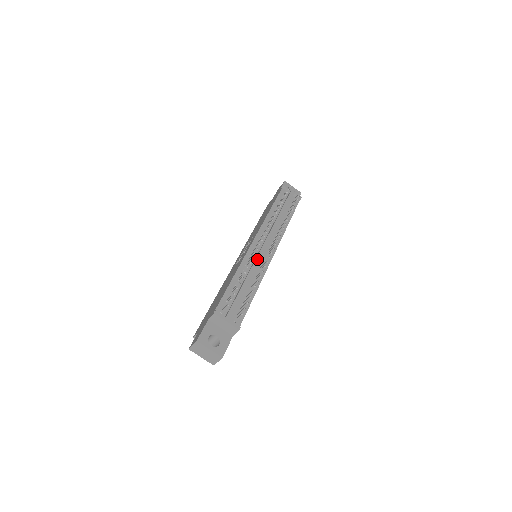
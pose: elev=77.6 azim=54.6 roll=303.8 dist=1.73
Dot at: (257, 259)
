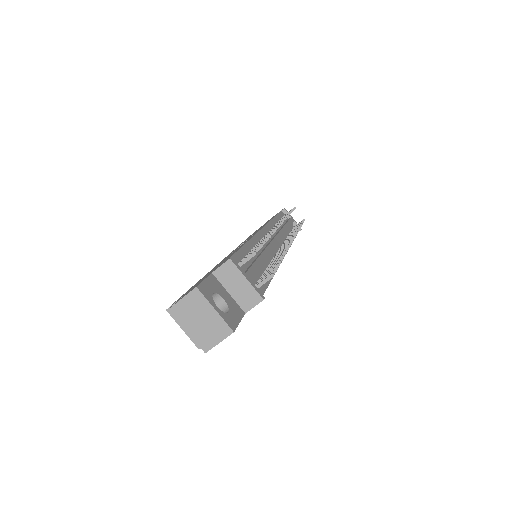
Dot at: (271, 244)
